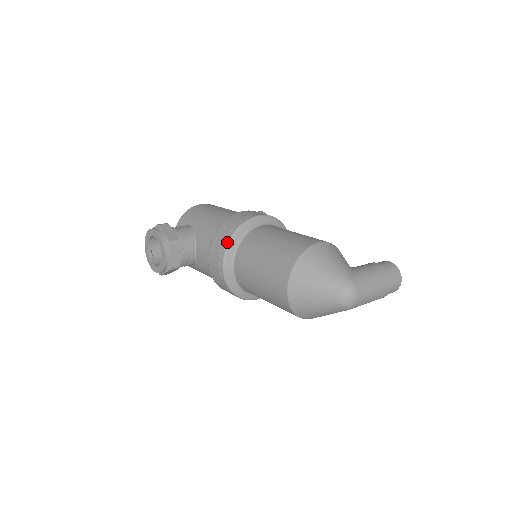
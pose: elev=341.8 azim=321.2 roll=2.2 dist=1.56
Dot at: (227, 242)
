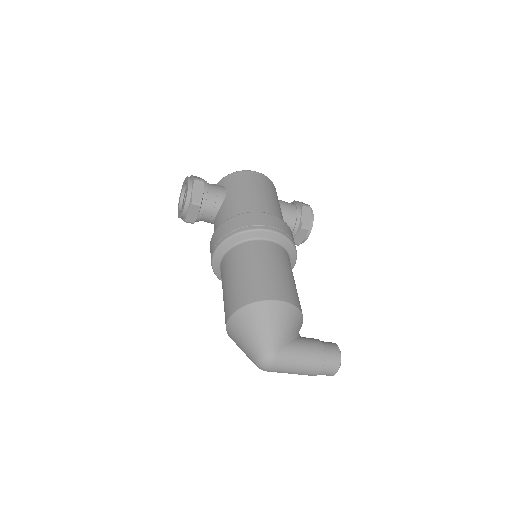
Dot at: (226, 238)
